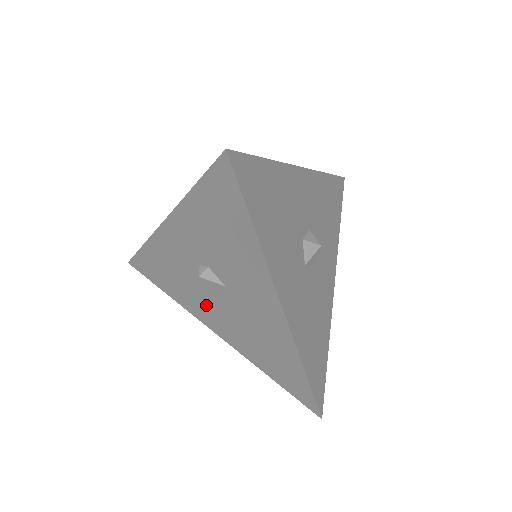
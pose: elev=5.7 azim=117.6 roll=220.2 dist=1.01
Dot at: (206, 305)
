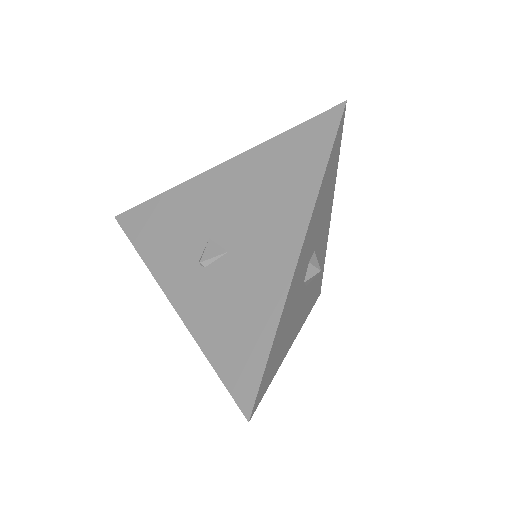
Dot at: occluded
